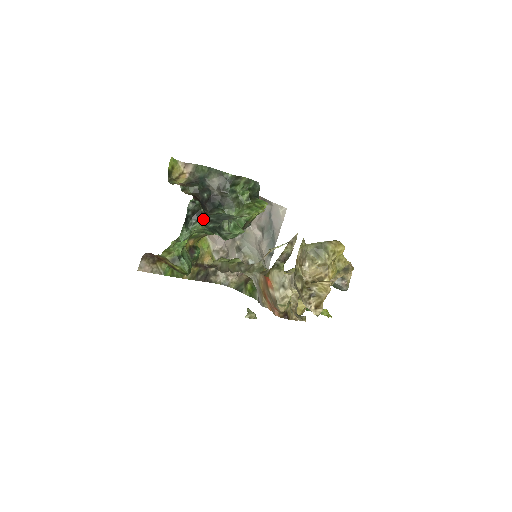
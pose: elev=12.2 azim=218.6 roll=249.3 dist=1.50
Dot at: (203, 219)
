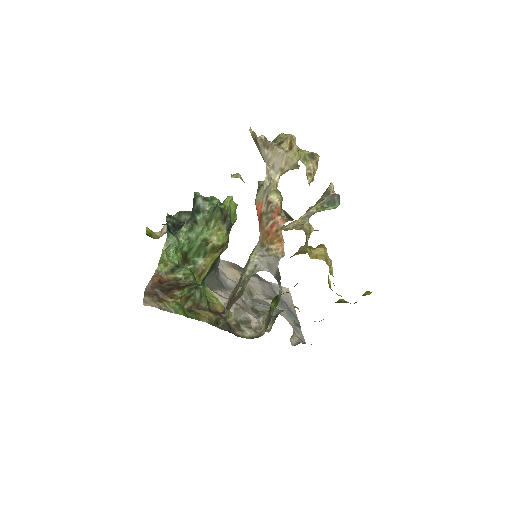
Dot at: occluded
